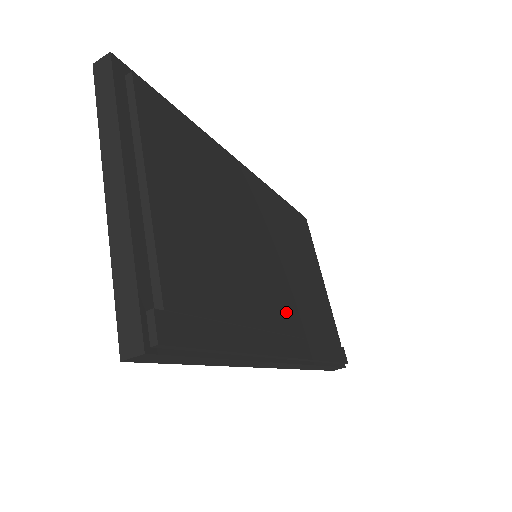
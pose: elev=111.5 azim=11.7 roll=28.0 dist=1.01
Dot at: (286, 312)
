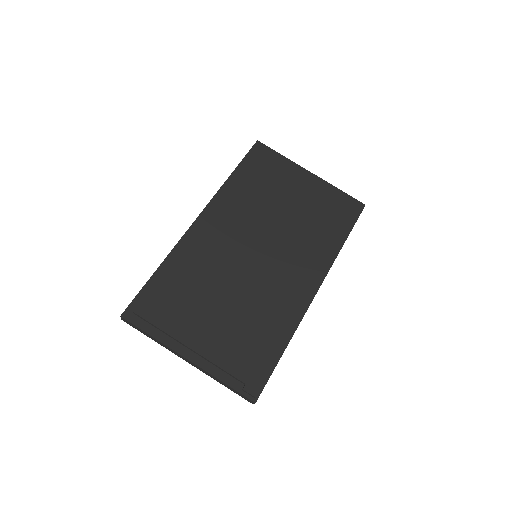
Dot at: (295, 267)
